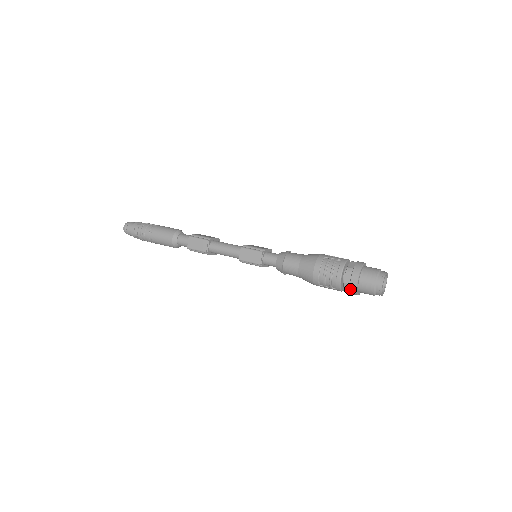
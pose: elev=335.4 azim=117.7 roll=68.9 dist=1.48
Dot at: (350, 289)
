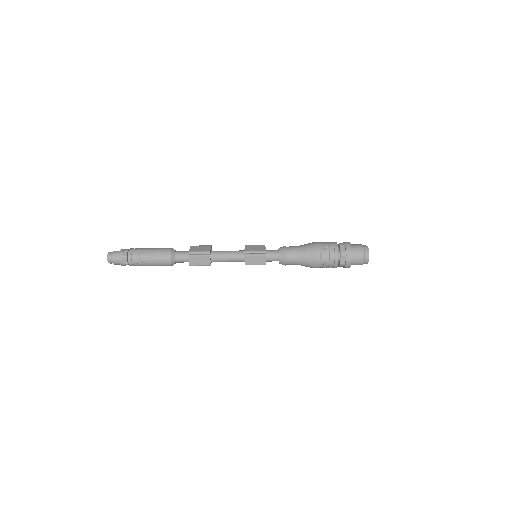
Dot at: (345, 267)
